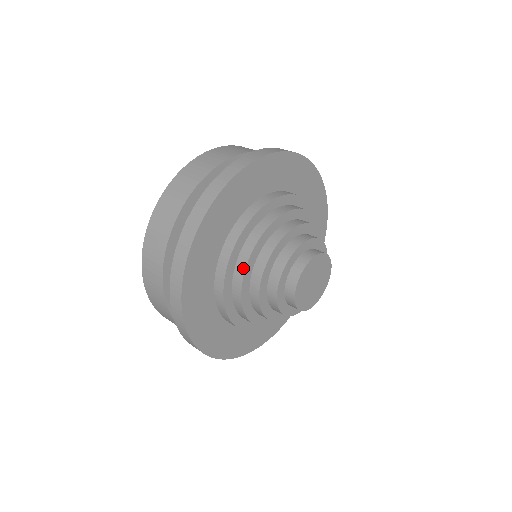
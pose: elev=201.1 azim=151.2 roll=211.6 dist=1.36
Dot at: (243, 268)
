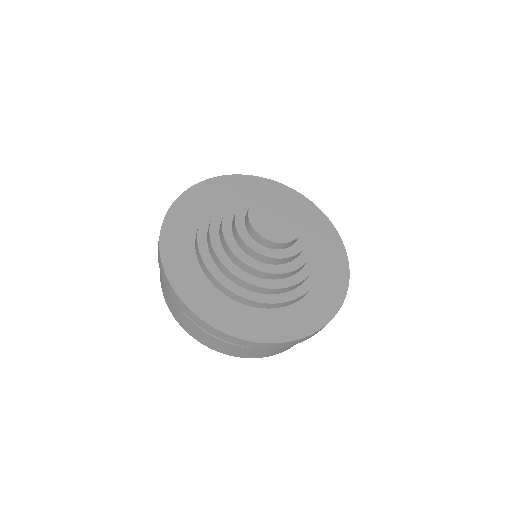
Dot at: (210, 243)
